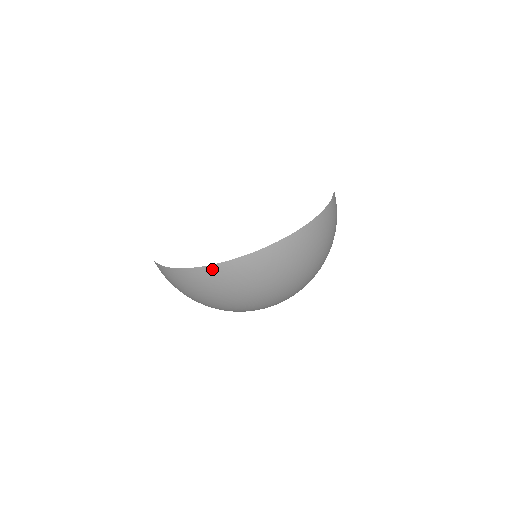
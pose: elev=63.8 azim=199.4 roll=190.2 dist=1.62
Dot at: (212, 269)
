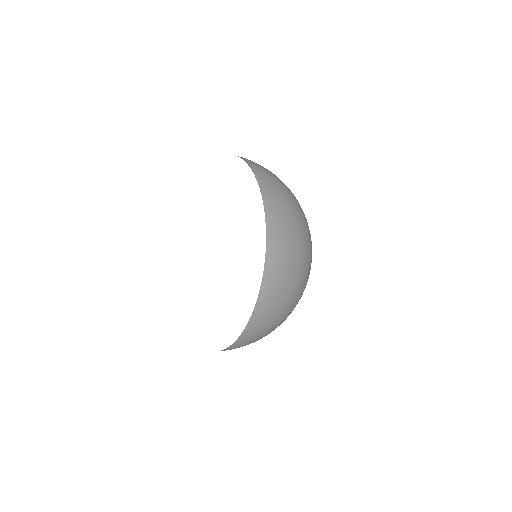
Dot at: (241, 339)
